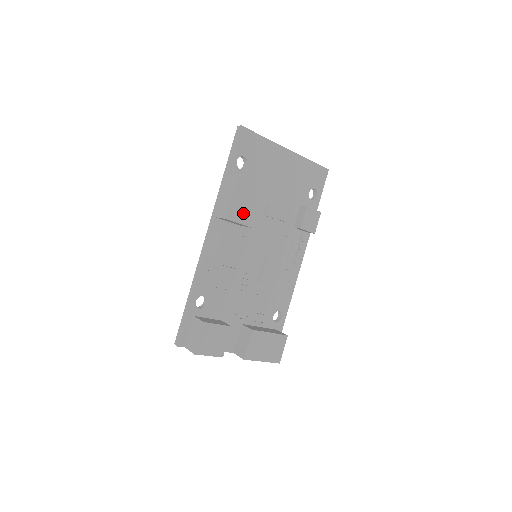
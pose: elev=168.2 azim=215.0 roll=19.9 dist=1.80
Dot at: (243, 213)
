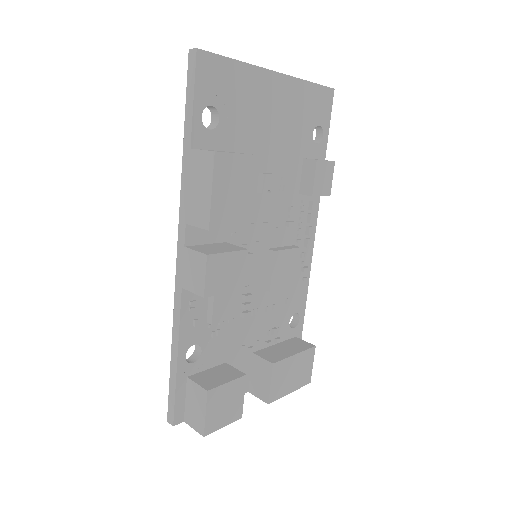
Dot at: (233, 210)
